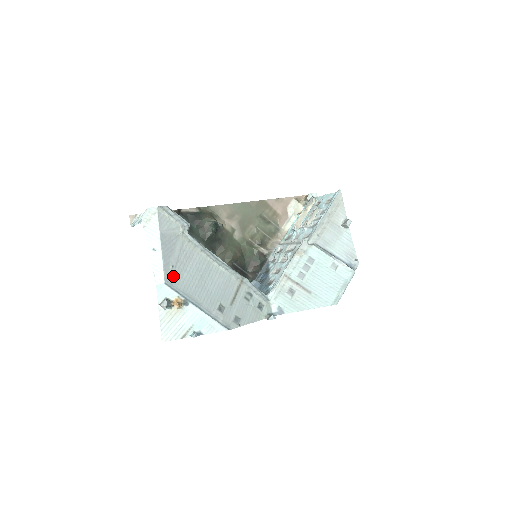
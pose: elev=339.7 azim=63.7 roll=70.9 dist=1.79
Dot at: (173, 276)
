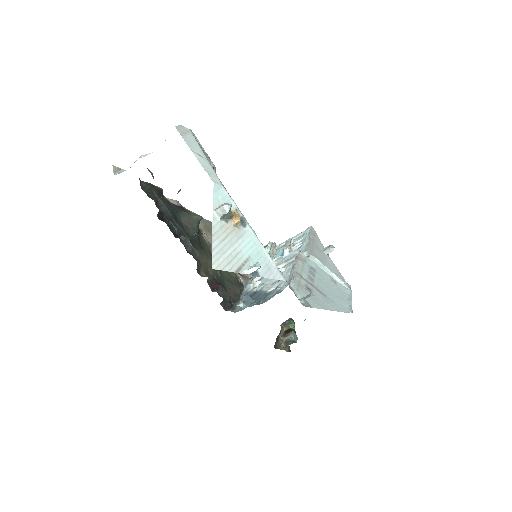
Dot at: occluded
